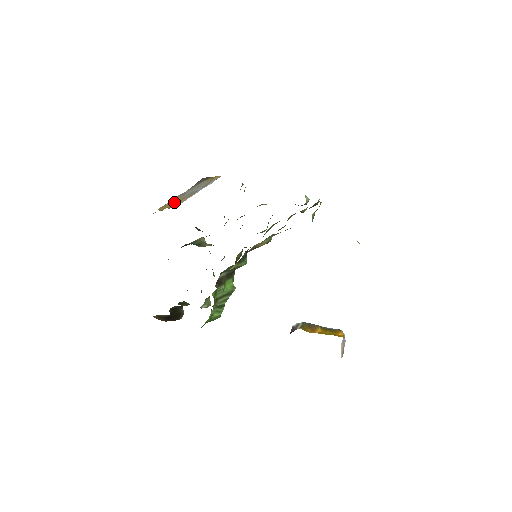
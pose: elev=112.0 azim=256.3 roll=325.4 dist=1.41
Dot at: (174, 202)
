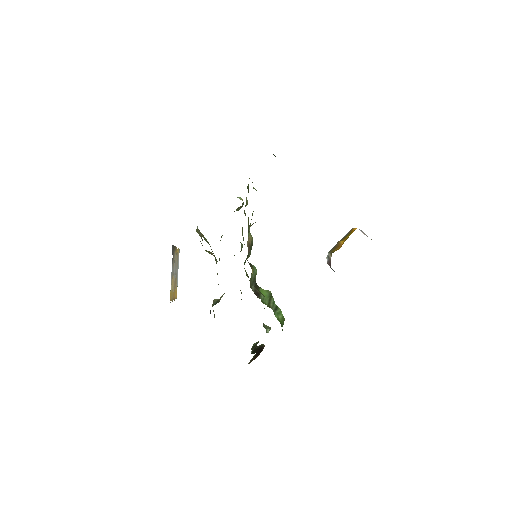
Dot at: (173, 287)
